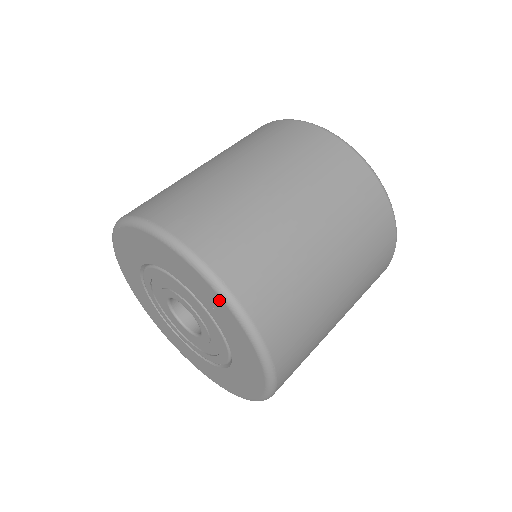
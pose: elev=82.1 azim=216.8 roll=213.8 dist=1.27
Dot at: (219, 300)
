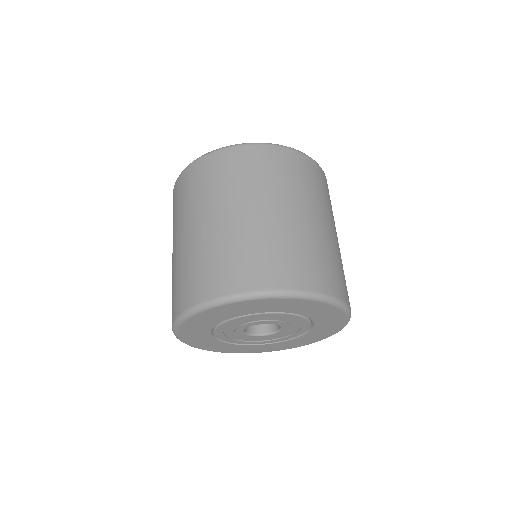
Dot at: (251, 302)
